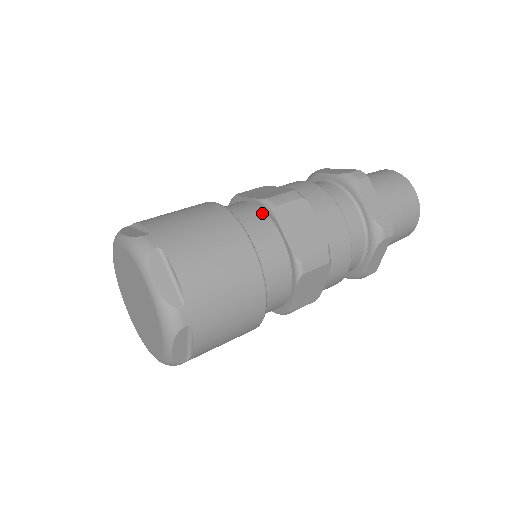
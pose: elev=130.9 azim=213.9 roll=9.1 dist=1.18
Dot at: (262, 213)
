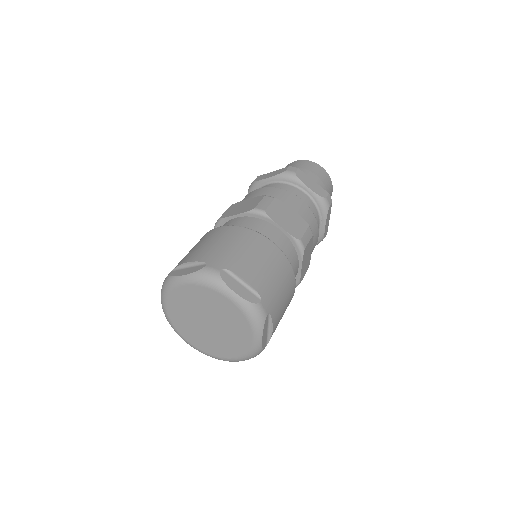
Dot at: (257, 220)
